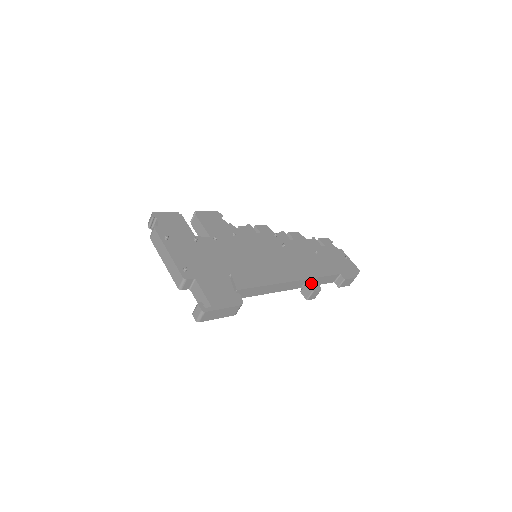
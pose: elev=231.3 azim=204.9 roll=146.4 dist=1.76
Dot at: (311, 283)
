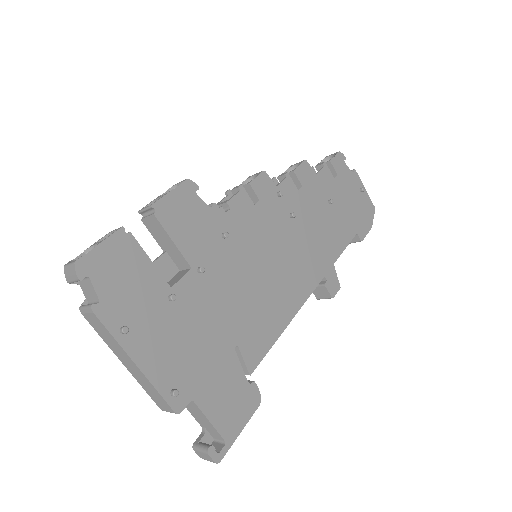
Dot at: (329, 282)
